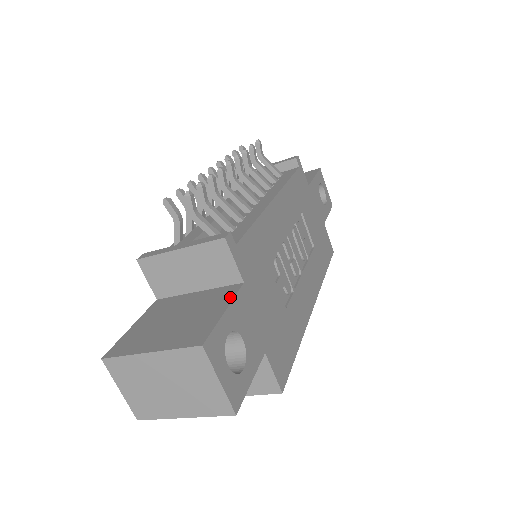
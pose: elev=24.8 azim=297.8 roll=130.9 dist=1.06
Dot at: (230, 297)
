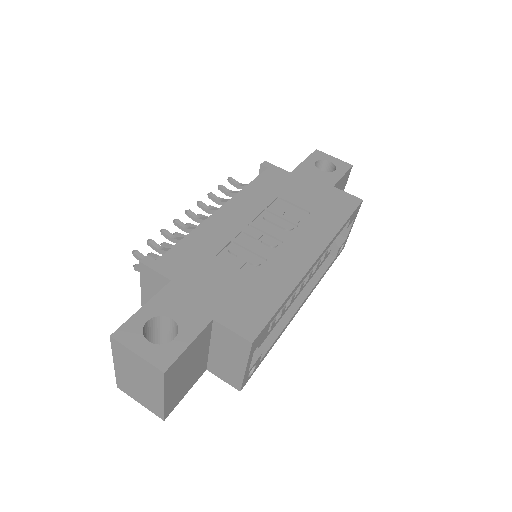
Dot at: (156, 296)
